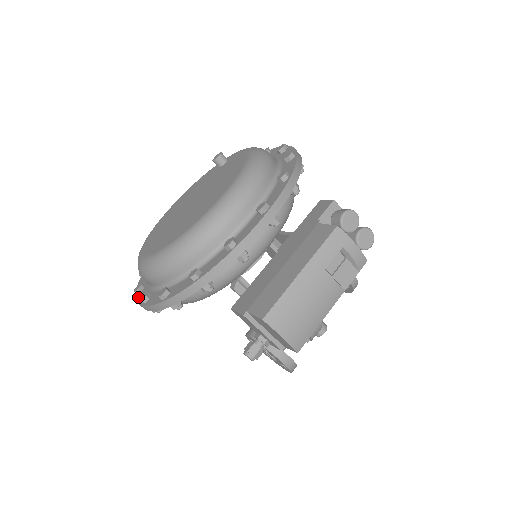
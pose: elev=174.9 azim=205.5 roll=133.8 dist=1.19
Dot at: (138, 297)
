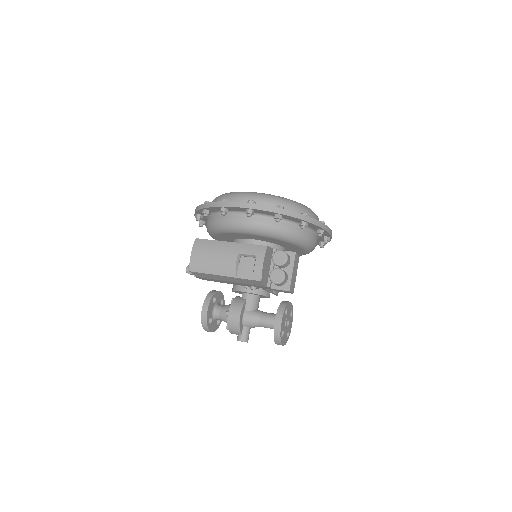
Dot at: occluded
